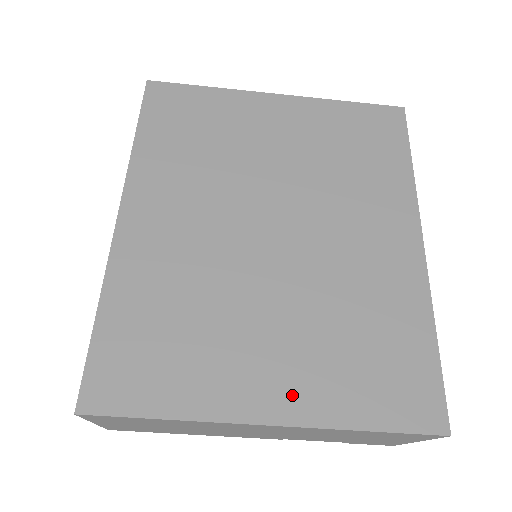
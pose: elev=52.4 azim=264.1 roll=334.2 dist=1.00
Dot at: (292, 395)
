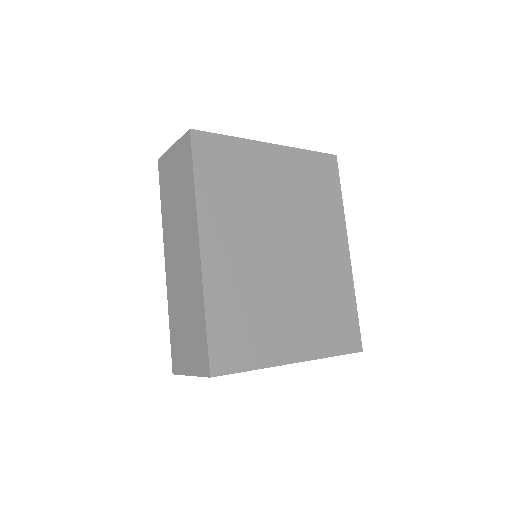
Dot at: (304, 346)
